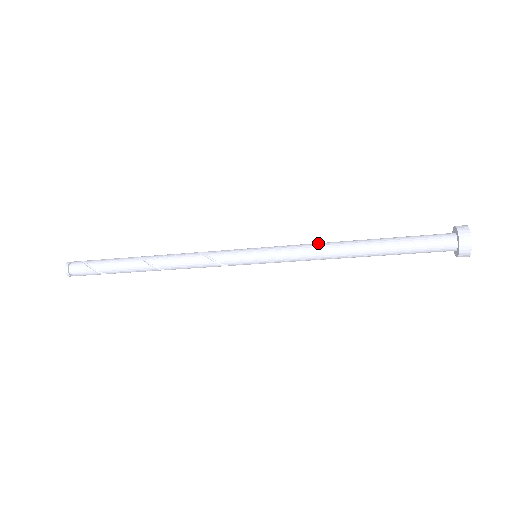
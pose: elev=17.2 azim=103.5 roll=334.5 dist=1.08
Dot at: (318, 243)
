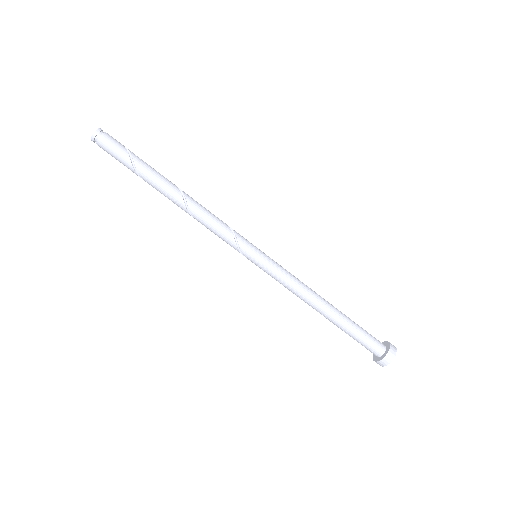
Dot at: occluded
